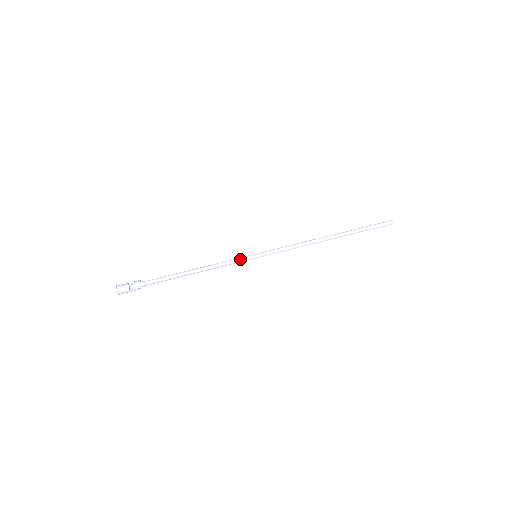
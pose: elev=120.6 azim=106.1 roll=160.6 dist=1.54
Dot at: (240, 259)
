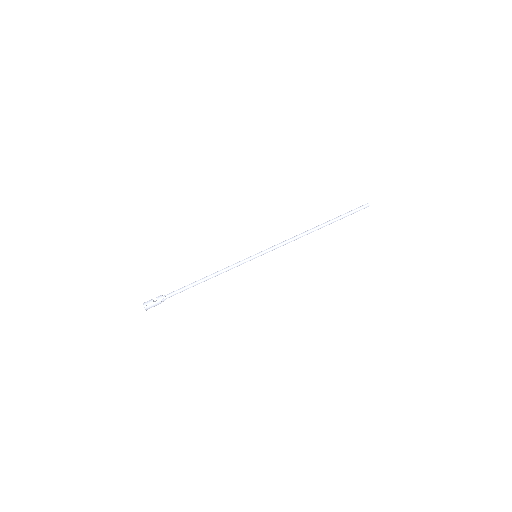
Dot at: (242, 260)
